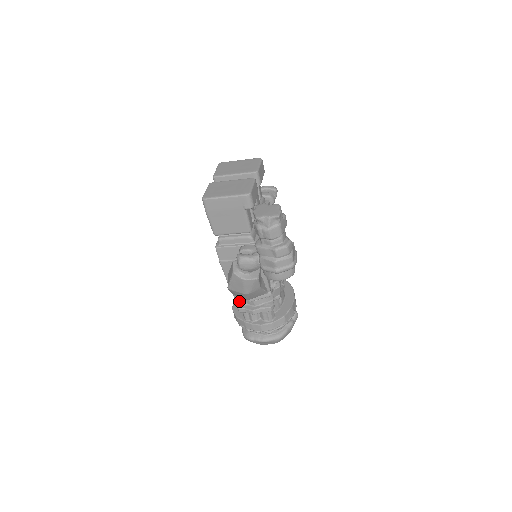
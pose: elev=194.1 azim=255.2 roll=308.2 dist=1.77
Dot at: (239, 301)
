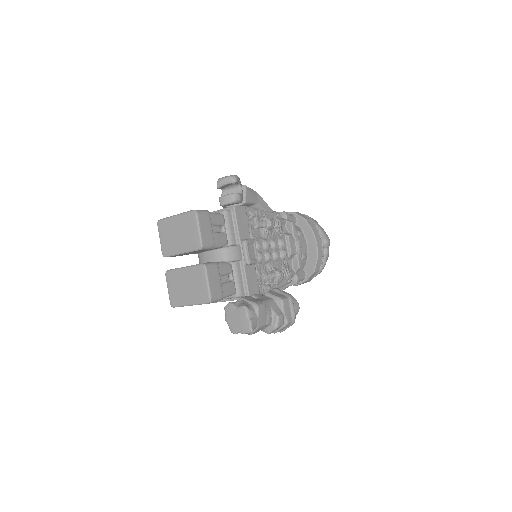
Dot at: occluded
